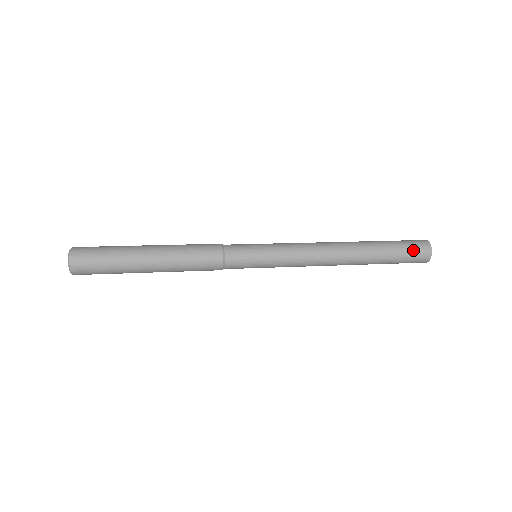
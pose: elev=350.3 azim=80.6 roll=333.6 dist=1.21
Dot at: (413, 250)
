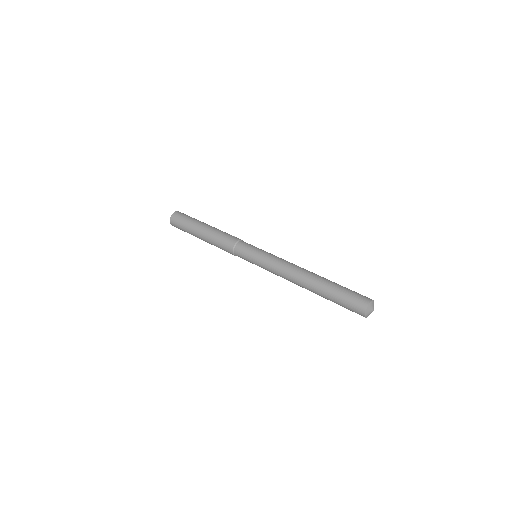
Dot at: (351, 302)
